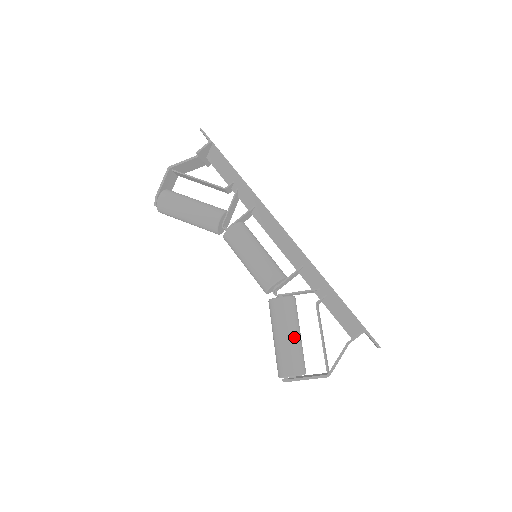
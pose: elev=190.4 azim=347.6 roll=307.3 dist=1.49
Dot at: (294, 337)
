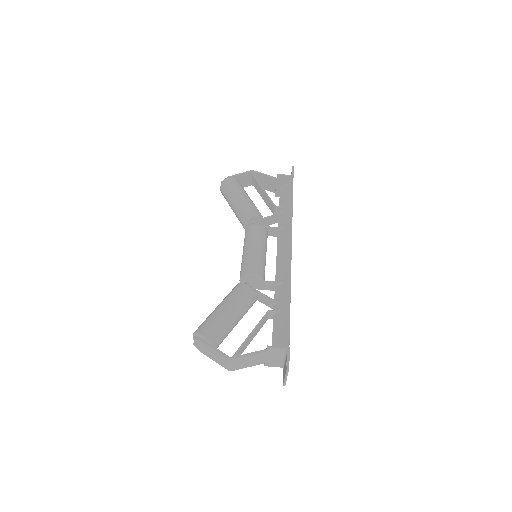
Dot at: (232, 316)
